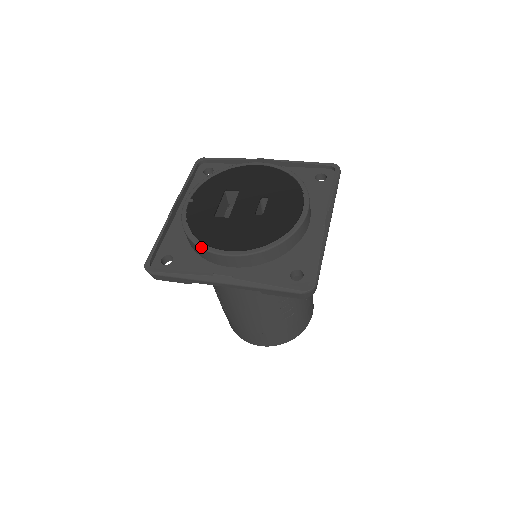
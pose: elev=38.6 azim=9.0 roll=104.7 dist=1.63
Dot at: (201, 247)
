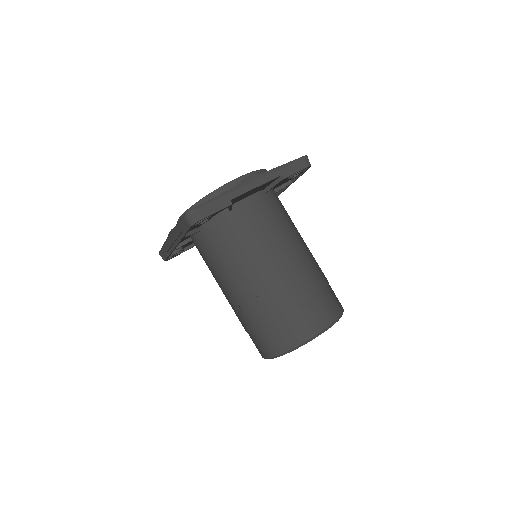
Dot at: (219, 187)
